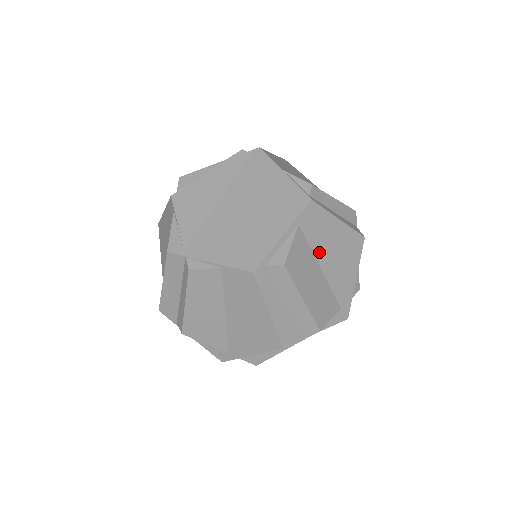
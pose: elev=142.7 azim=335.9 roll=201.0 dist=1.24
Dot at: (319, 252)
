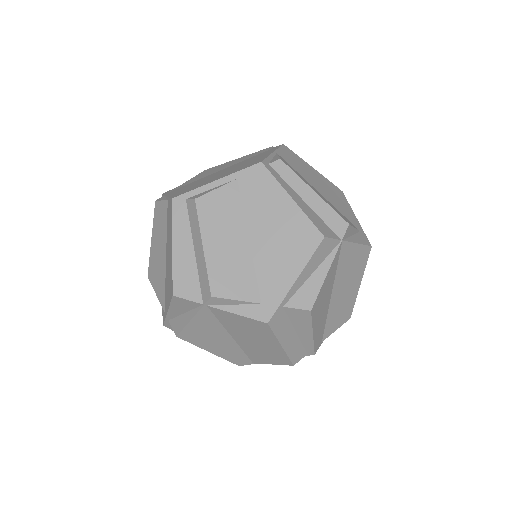
Dot at: (253, 219)
